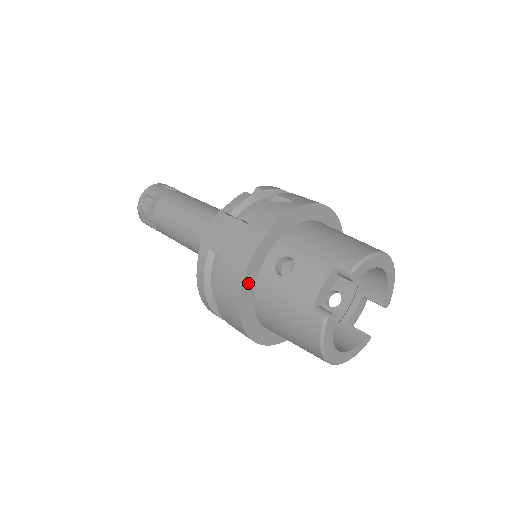
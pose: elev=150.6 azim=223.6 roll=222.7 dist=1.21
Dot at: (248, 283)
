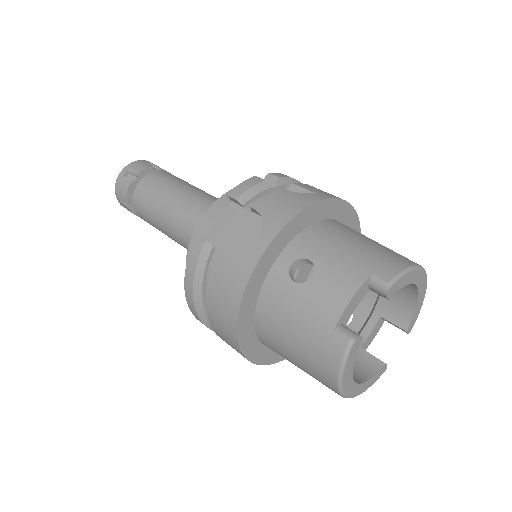
Dot at: (253, 287)
